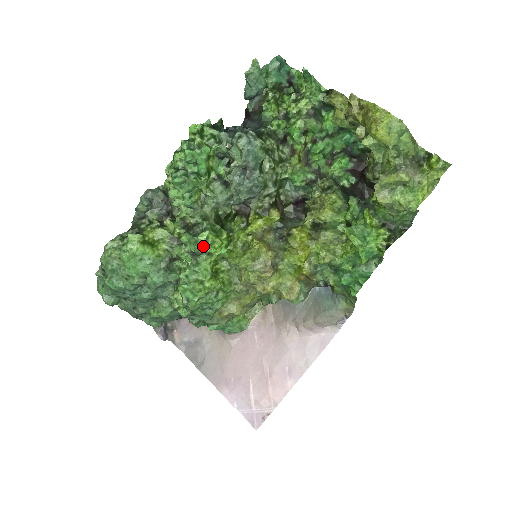
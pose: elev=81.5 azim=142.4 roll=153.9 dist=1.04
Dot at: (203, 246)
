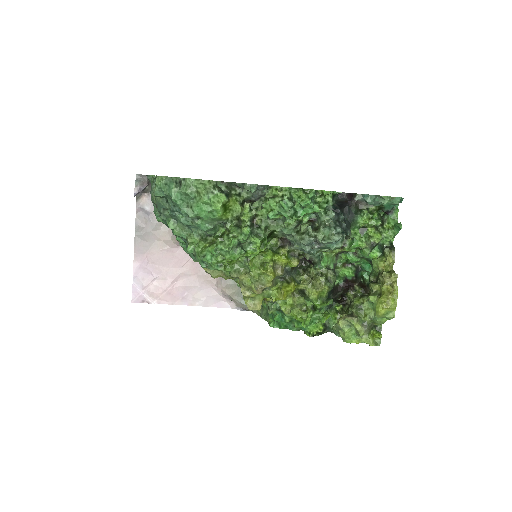
Dot at: (248, 244)
